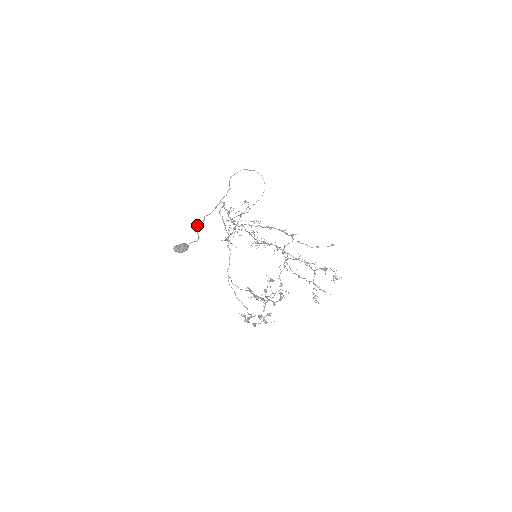
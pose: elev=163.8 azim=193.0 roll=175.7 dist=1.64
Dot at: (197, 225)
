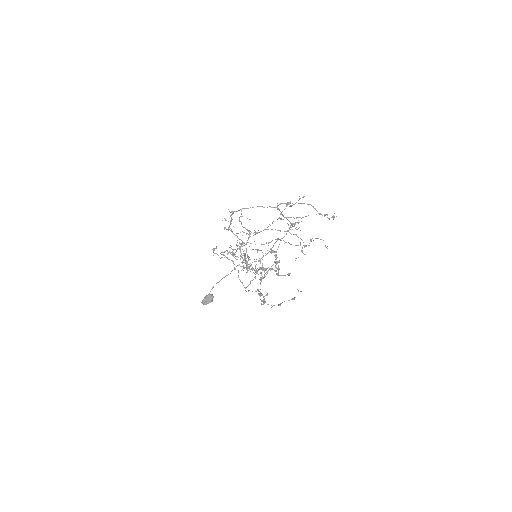
Dot at: (219, 281)
